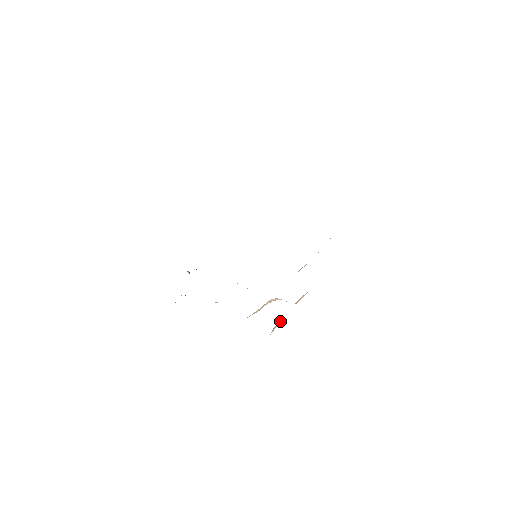
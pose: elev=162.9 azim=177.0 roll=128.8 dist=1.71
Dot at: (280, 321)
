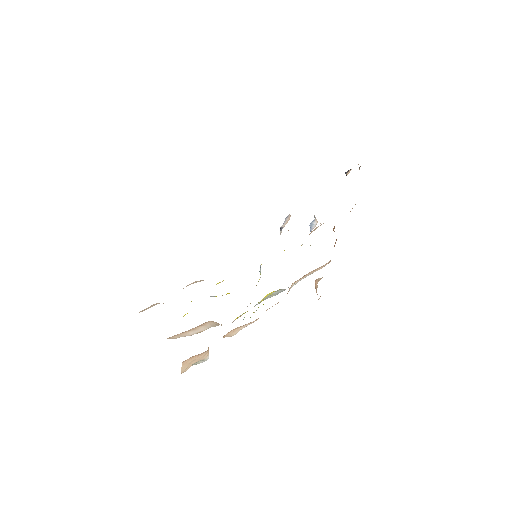
Dot at: (200, 355)
